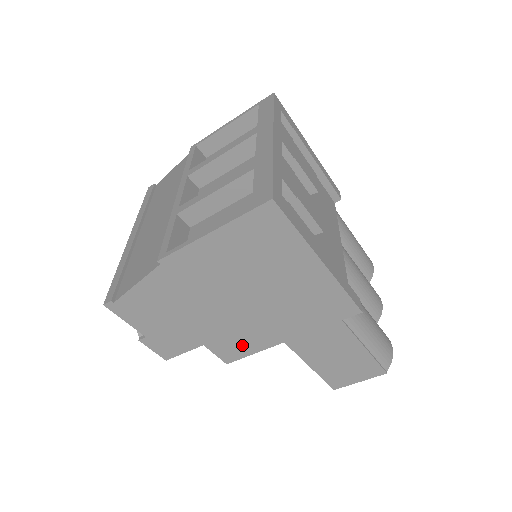
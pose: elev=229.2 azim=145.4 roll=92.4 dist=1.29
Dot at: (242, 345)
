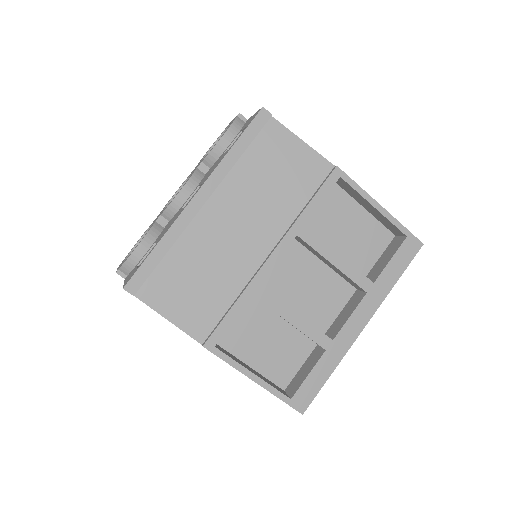
Dot at: occluded
